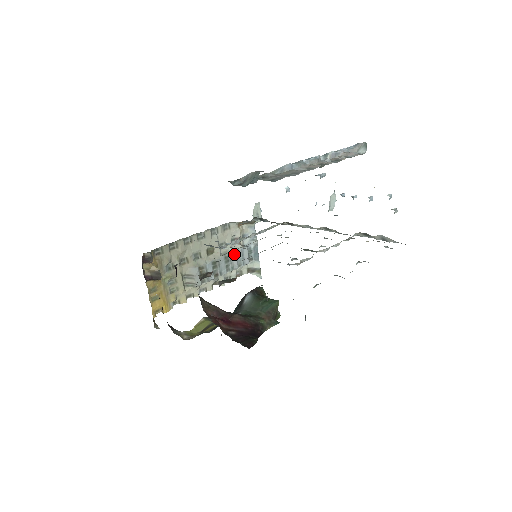
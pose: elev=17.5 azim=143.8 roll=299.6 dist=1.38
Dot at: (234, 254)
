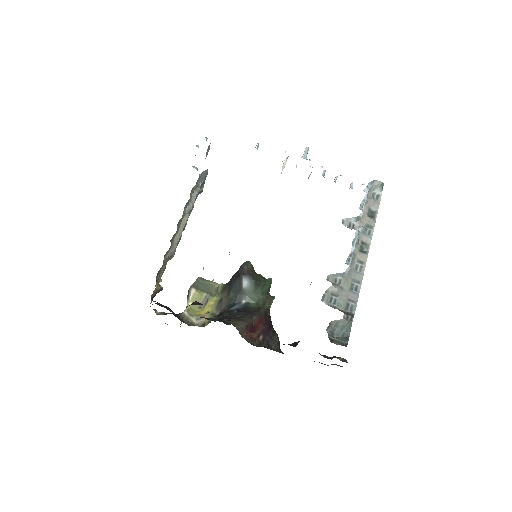
Dot at: (193, 205)
